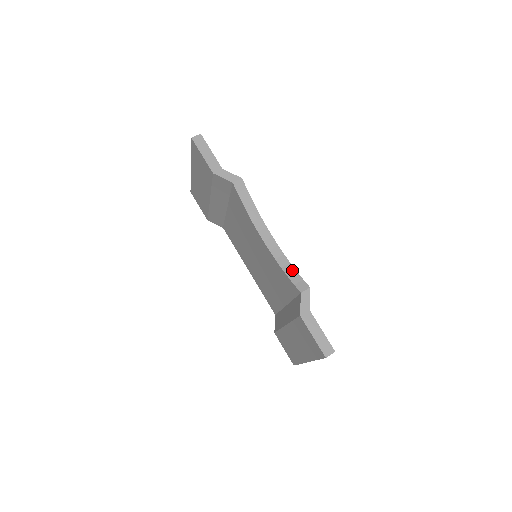
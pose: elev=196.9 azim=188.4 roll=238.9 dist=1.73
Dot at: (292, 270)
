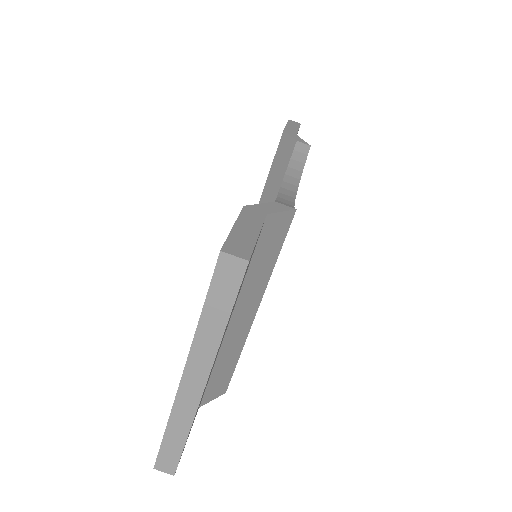
Dot at: (289, 205)
